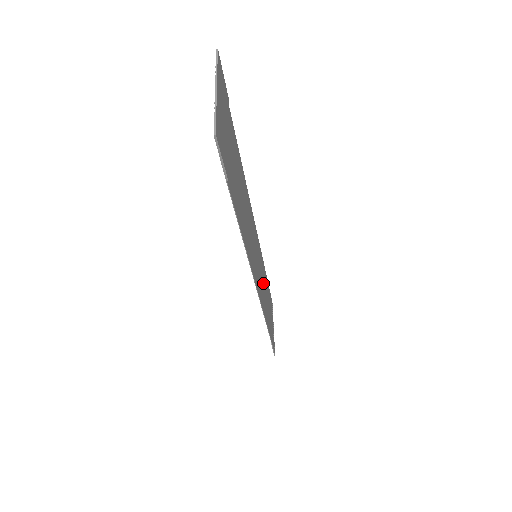
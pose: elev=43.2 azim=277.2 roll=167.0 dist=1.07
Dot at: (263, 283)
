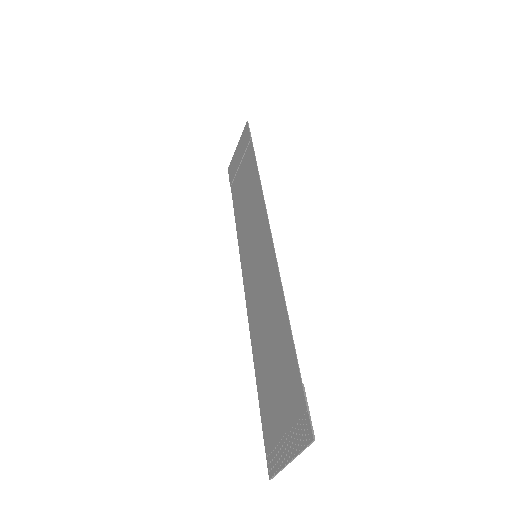
Dot at: (250, 210)
